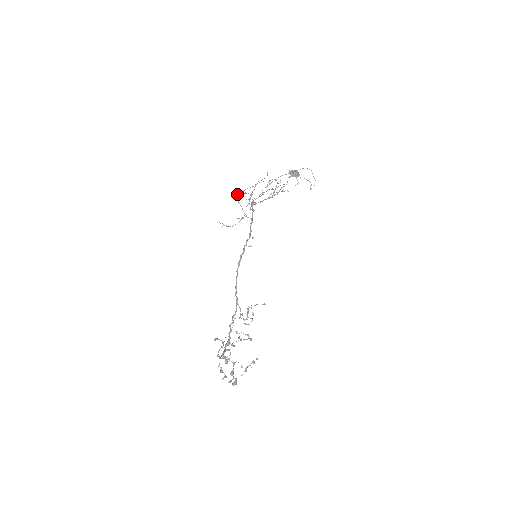
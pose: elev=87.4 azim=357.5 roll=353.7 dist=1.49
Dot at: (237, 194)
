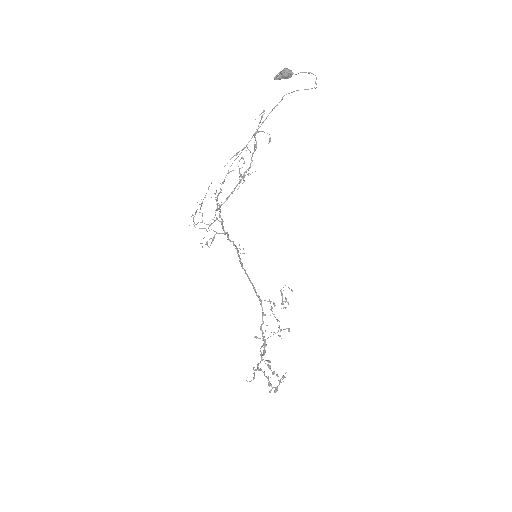
Dot at: (193, 215)
